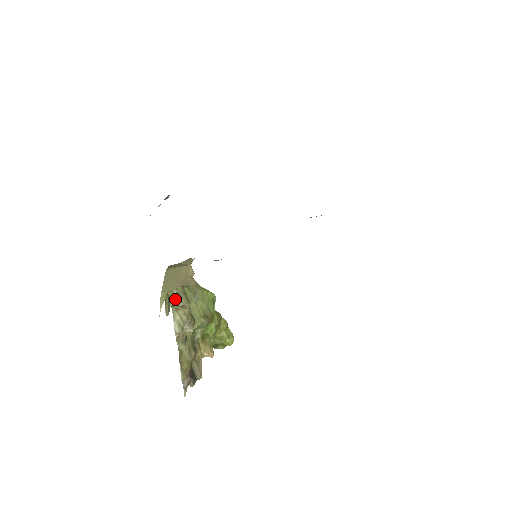
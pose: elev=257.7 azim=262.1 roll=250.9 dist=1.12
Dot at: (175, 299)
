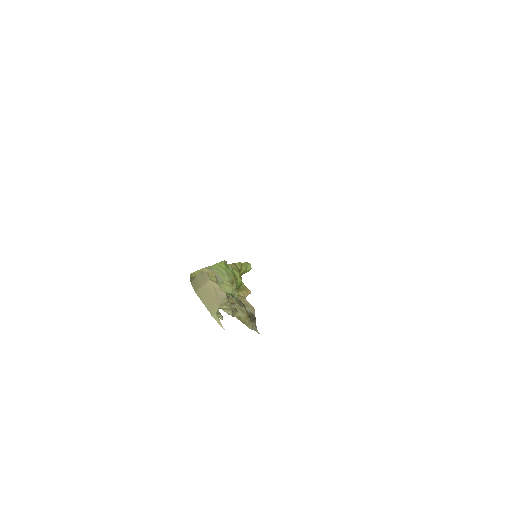
Dot at: occluded
